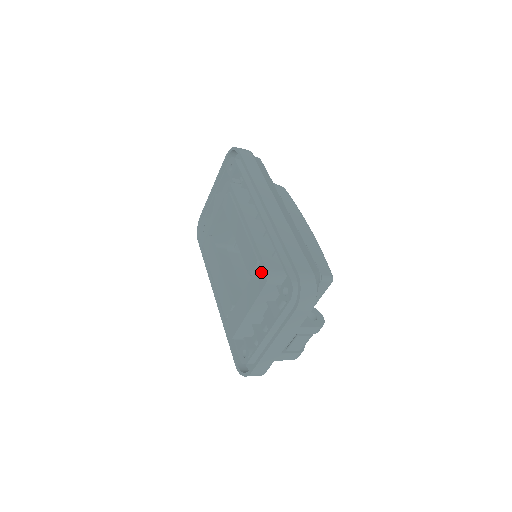
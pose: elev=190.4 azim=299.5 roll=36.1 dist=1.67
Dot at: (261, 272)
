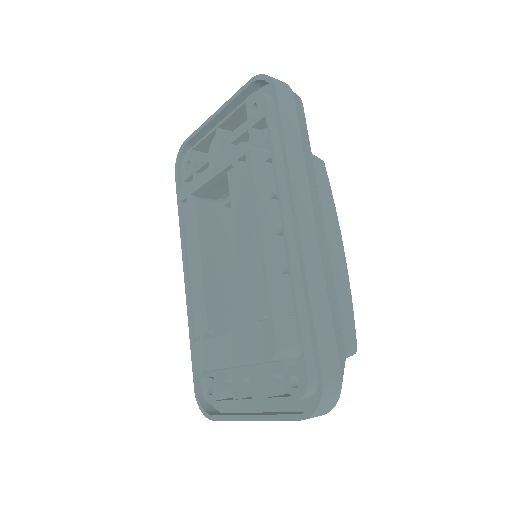
Dot at: (266, 339)
